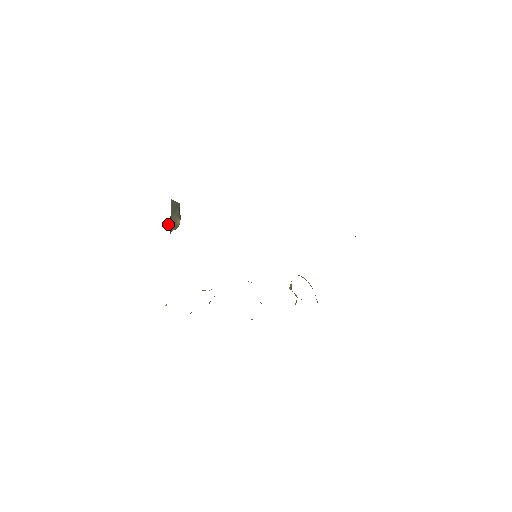
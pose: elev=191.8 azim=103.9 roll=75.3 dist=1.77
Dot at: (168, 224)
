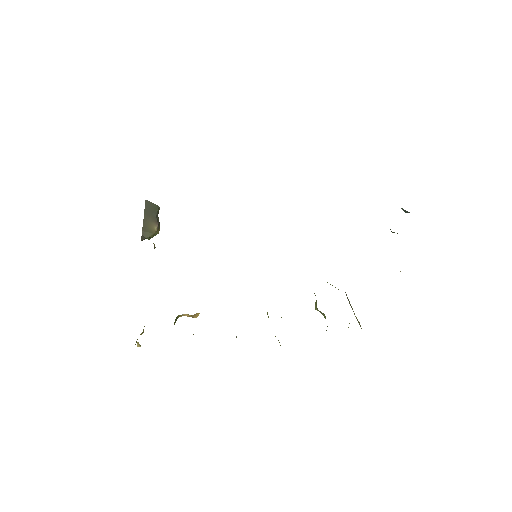
Dot at: occluded
